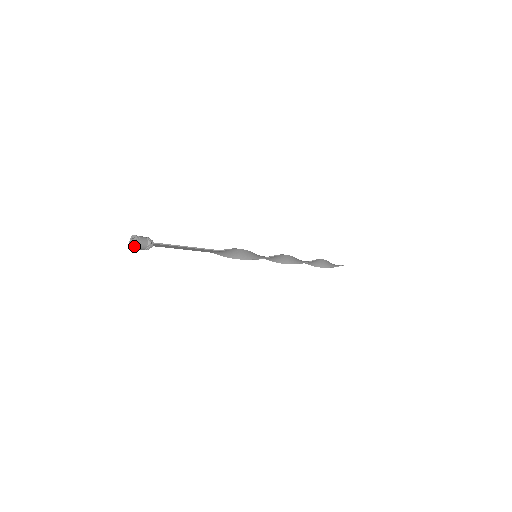
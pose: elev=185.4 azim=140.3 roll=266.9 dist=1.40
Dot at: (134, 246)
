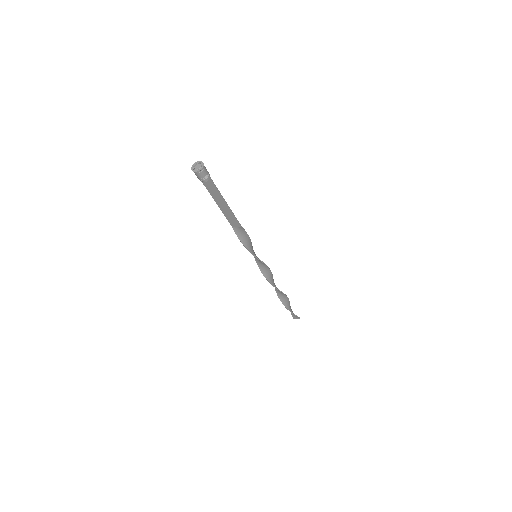
Dot at: (197, 169)
